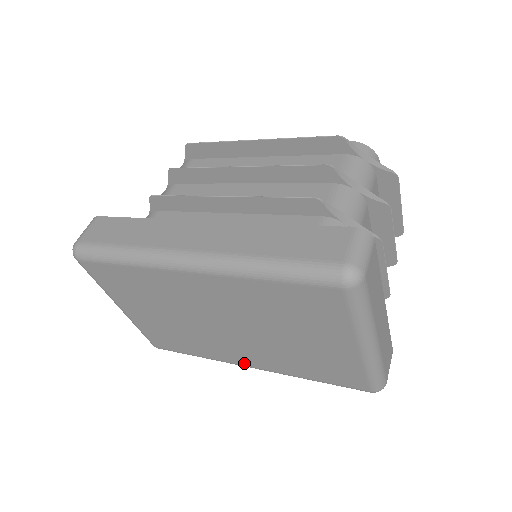
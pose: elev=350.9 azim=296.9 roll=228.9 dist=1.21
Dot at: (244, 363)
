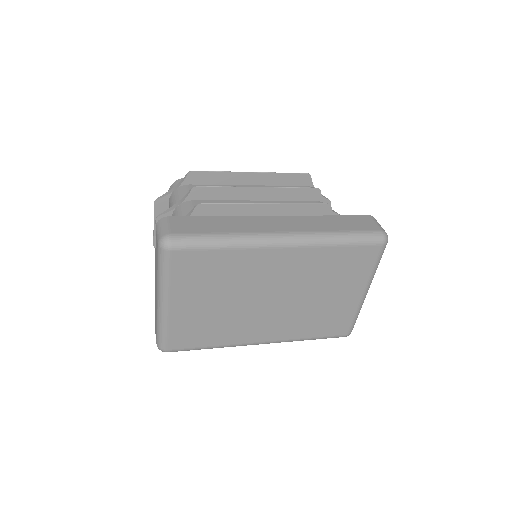
Dot at: (259, 339)
